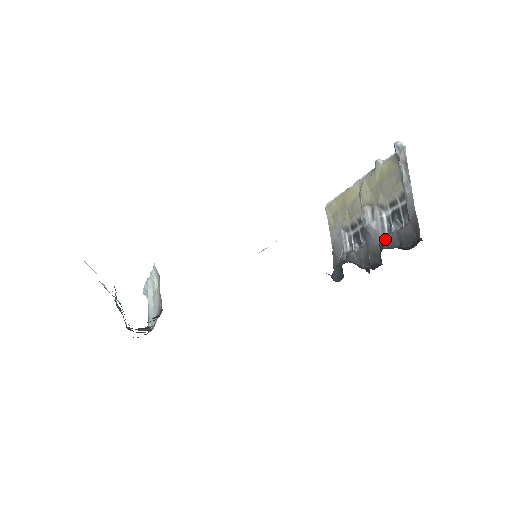
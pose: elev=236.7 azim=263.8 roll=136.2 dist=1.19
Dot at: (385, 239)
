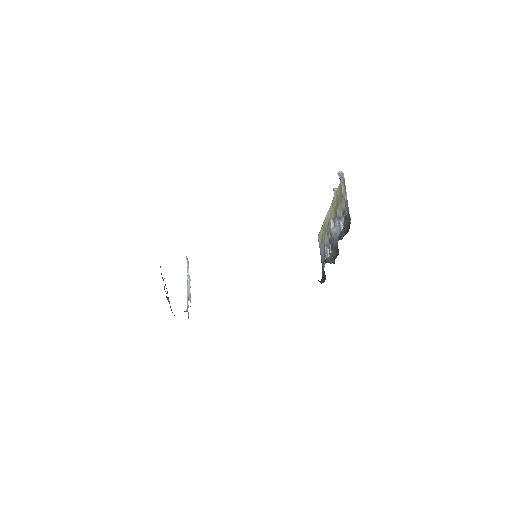
Dot at: (339, 236)
